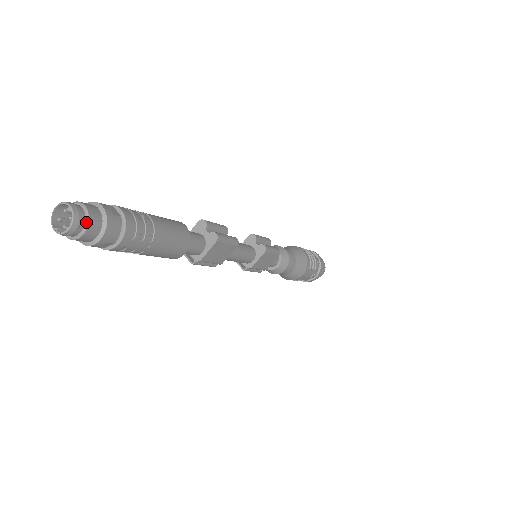
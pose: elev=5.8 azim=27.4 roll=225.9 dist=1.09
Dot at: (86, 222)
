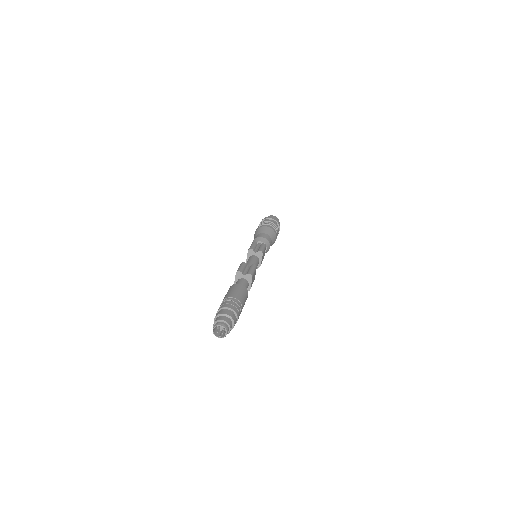
Dot at: (229, 326)
